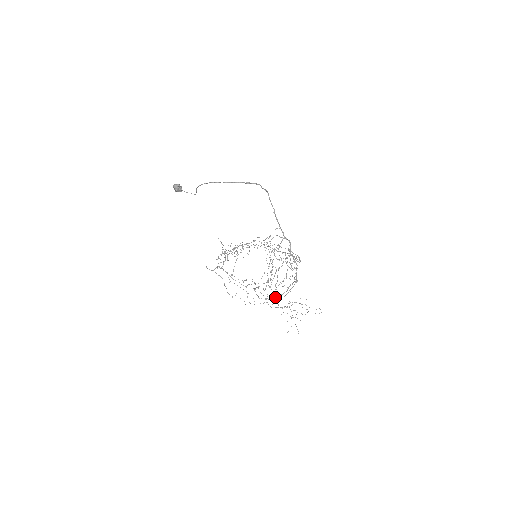
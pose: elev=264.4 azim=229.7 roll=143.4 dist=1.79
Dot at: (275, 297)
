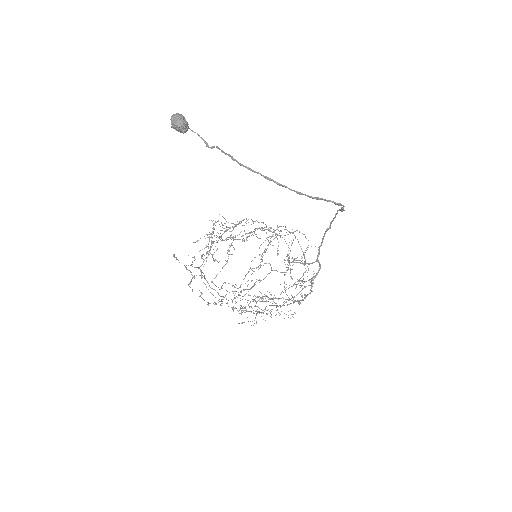
Dot at: (248, 294)
